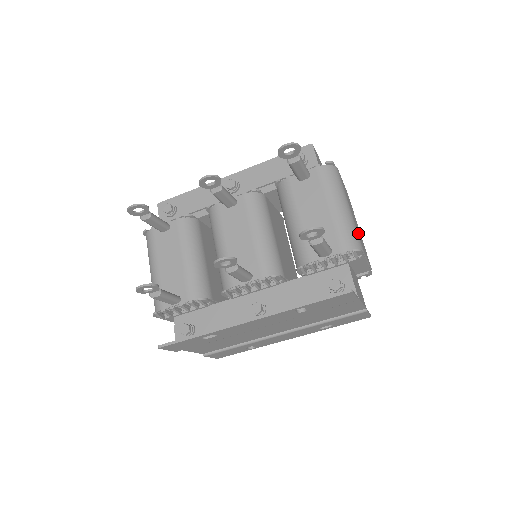
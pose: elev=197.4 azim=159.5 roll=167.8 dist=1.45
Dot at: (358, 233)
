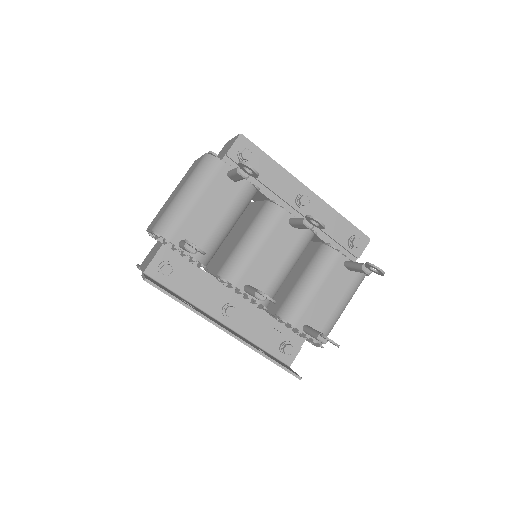
Dot at: occluded
